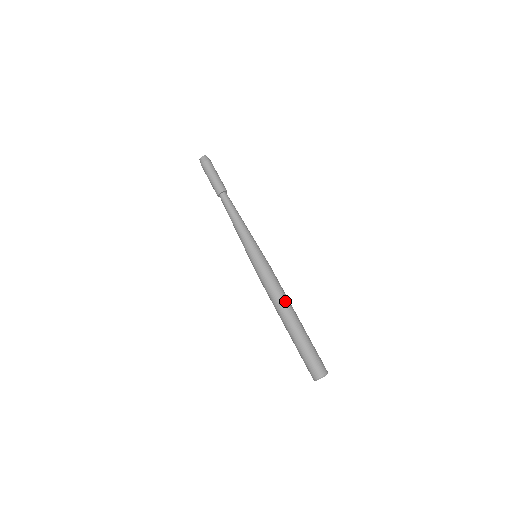
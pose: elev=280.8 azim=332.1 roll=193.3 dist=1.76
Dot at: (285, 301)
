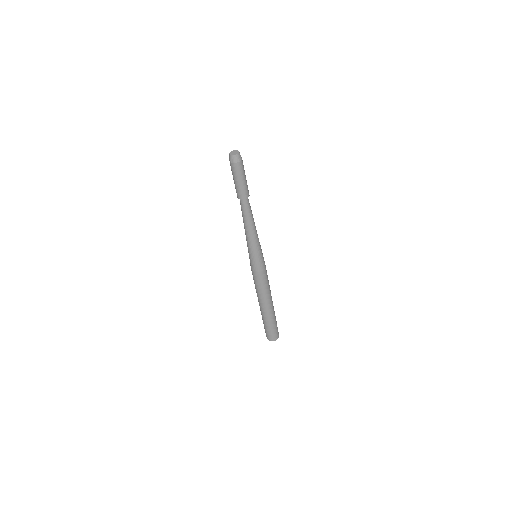
Dot at: (260, 297)
